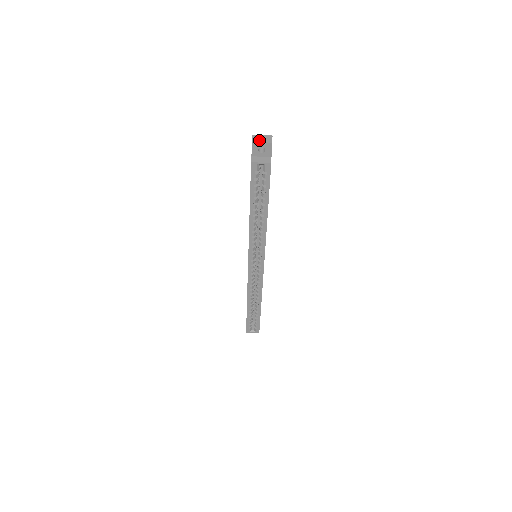
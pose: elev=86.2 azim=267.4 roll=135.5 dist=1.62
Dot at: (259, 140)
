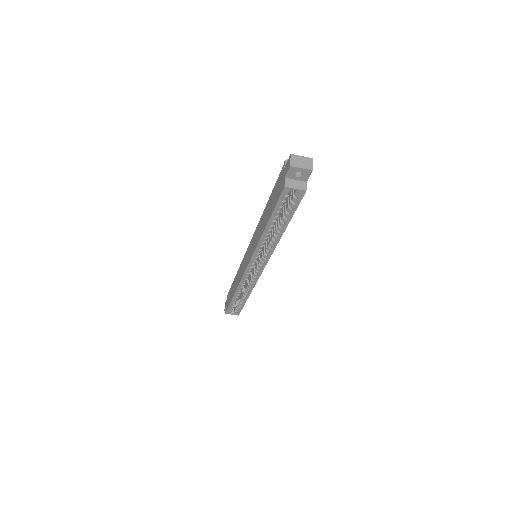
Dot at: (298, 163)
